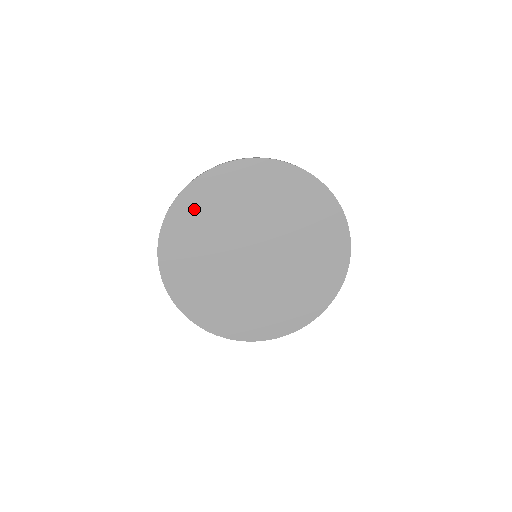
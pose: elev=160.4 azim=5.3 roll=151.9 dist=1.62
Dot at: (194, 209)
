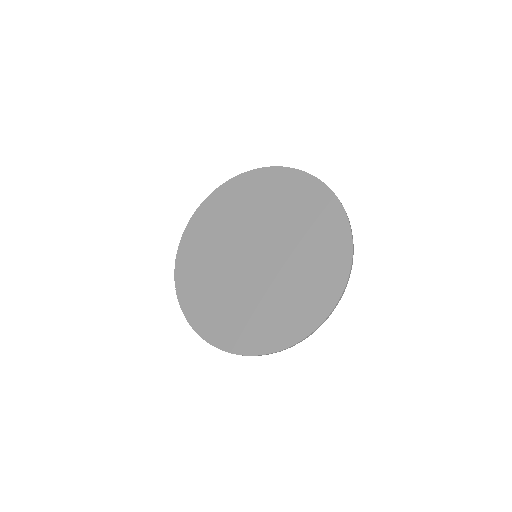
Dot at: (263, 184)
